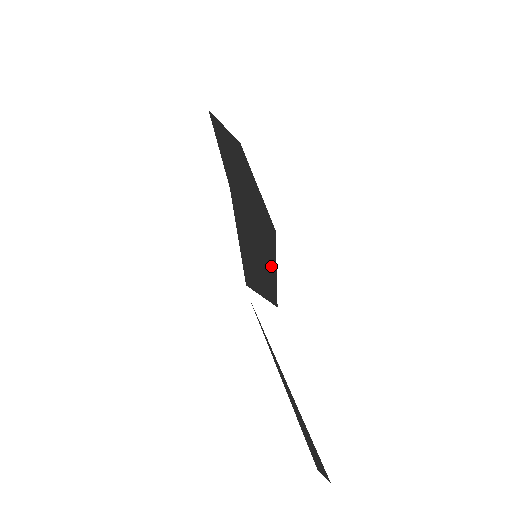
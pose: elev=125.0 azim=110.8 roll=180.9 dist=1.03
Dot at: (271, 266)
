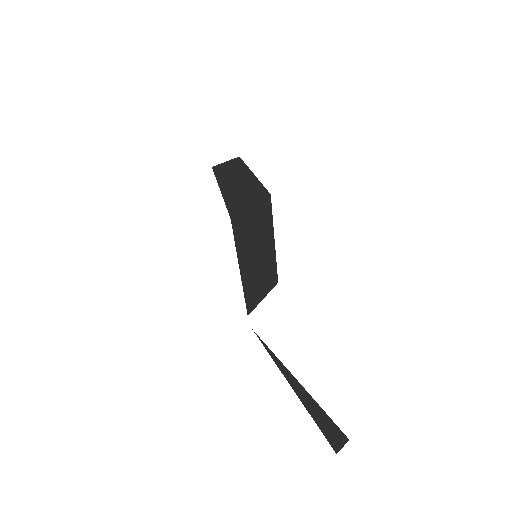
Dot at: (269, 241)
